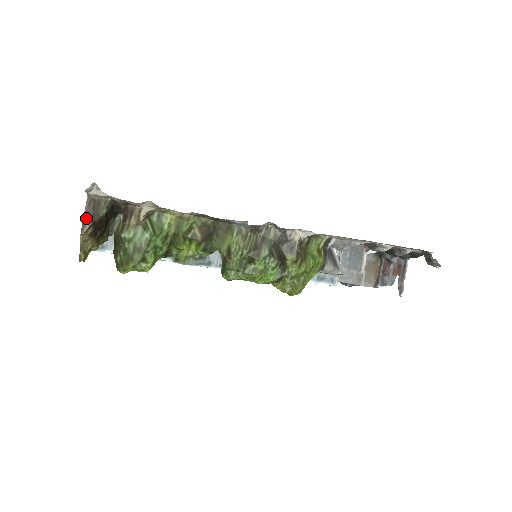
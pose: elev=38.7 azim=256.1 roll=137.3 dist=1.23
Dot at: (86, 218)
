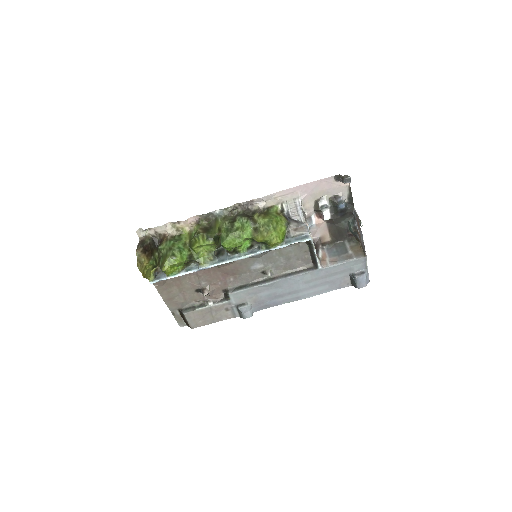
Dot at: (139, 245)
